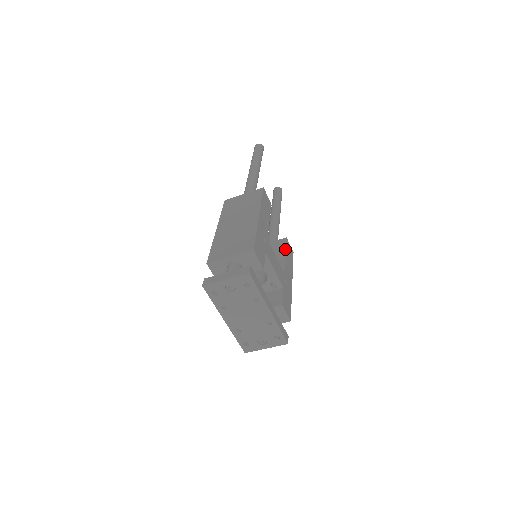
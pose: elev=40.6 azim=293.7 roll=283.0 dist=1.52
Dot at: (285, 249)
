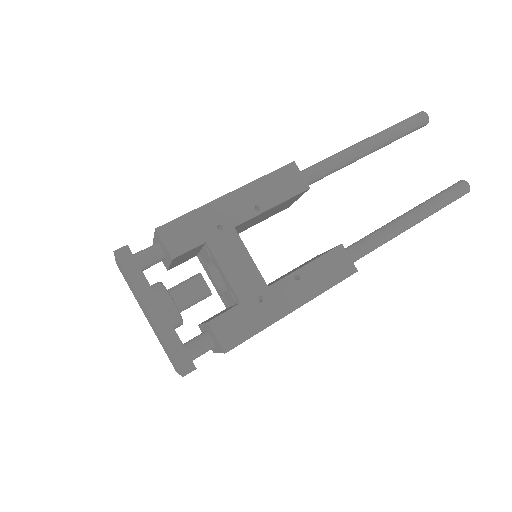
Dot at: occluded
